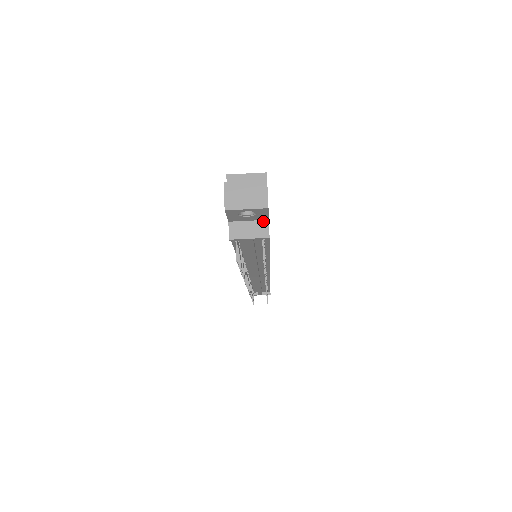
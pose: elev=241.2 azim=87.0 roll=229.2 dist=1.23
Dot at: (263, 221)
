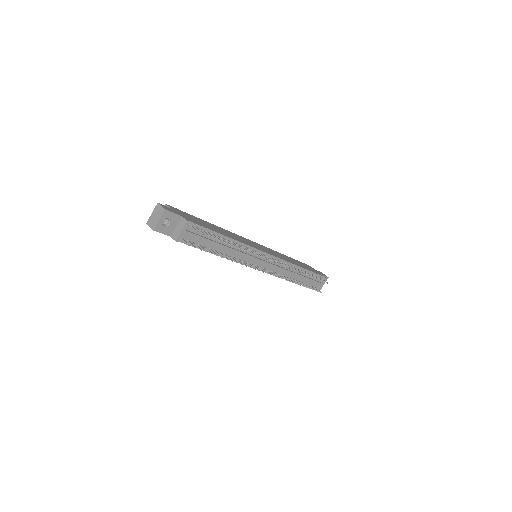
Dot at: (181, 219)
